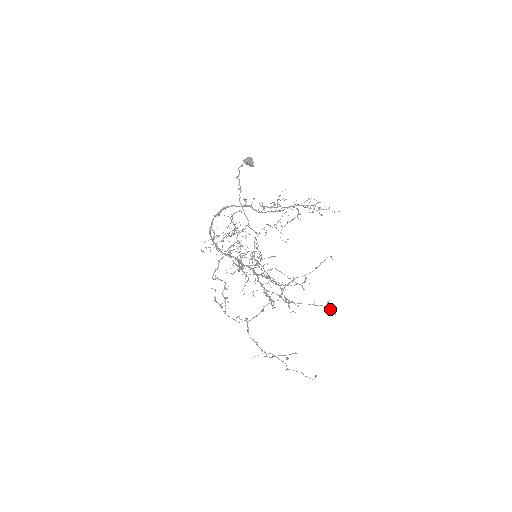
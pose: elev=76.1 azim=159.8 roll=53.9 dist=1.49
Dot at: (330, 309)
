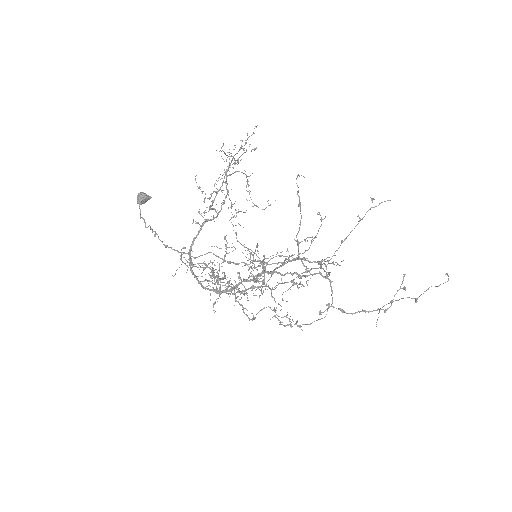
Dot at: (379, 203)
